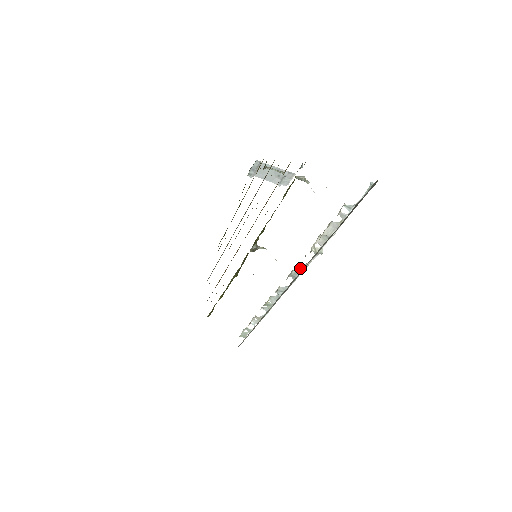
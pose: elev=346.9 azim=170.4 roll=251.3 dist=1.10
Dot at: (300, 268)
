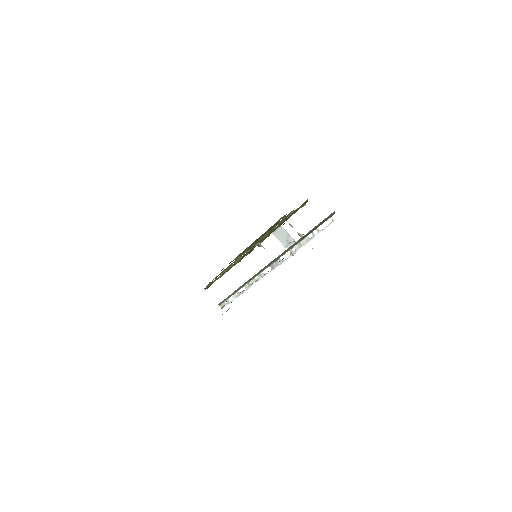
Dot at: (279, 262)
